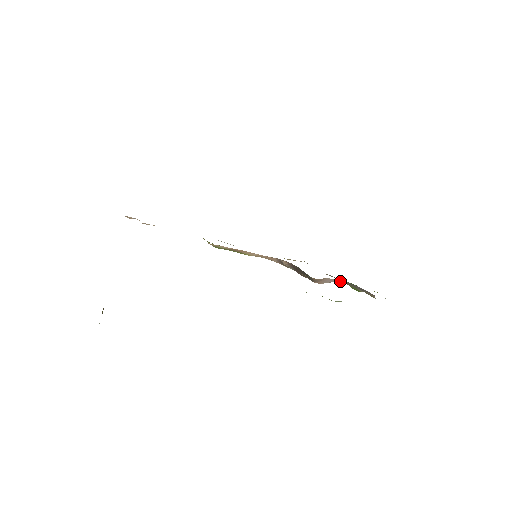
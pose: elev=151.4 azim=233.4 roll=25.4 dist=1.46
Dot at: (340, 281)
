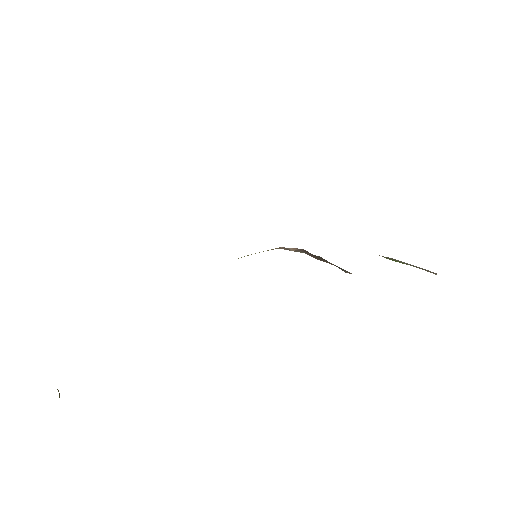
Dot at: occluded
